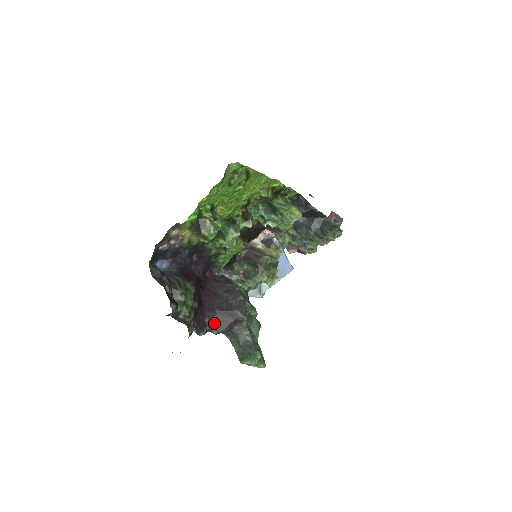
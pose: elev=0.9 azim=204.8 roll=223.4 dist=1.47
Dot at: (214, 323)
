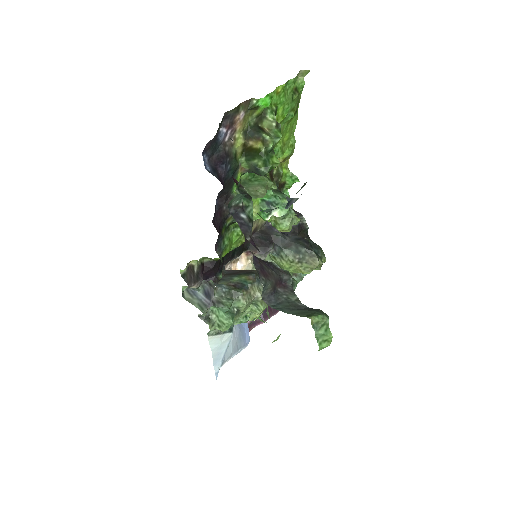
Dot at: (259, 270)
